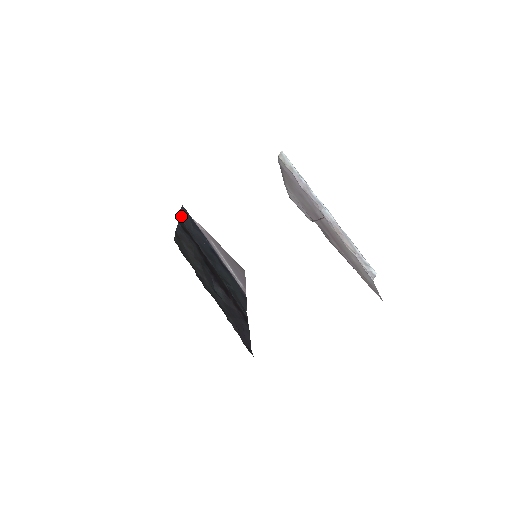
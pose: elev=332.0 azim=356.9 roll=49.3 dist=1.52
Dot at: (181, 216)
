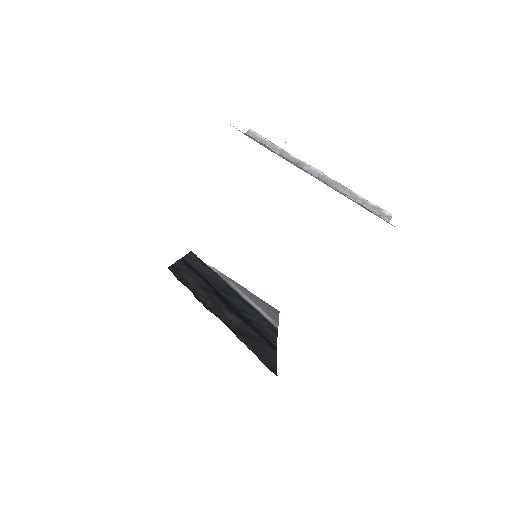
Dot at: (187, 257)
